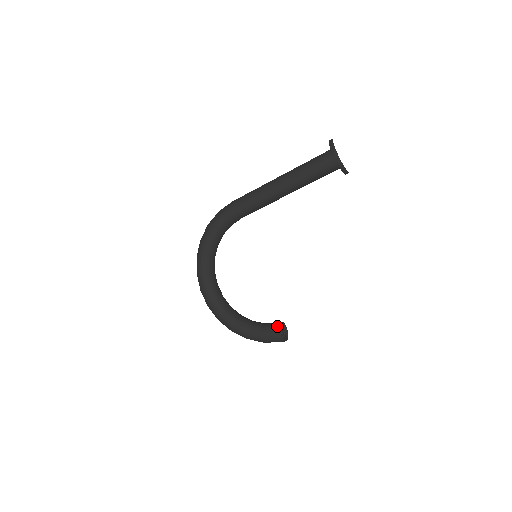
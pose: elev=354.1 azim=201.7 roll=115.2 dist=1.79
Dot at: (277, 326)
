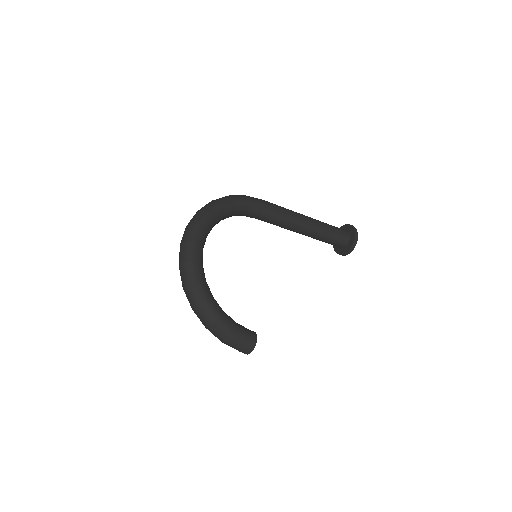
Dot at: (253, 331)
